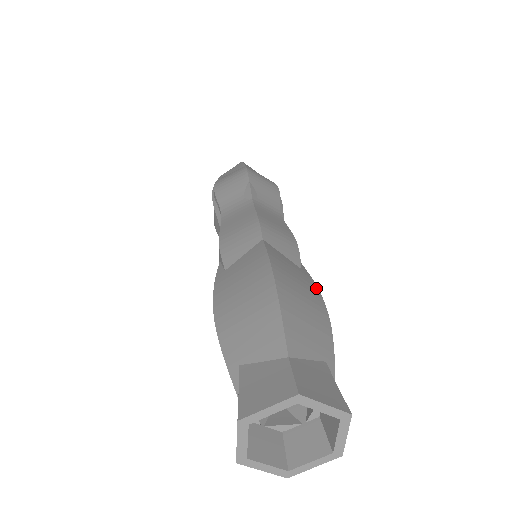
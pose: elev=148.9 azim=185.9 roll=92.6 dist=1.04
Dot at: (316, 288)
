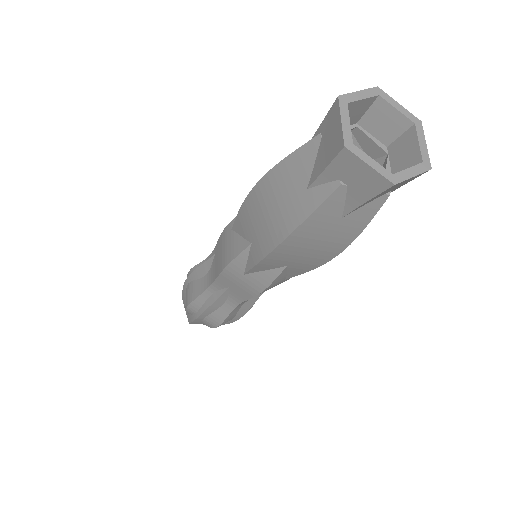
Dot at: occluded
